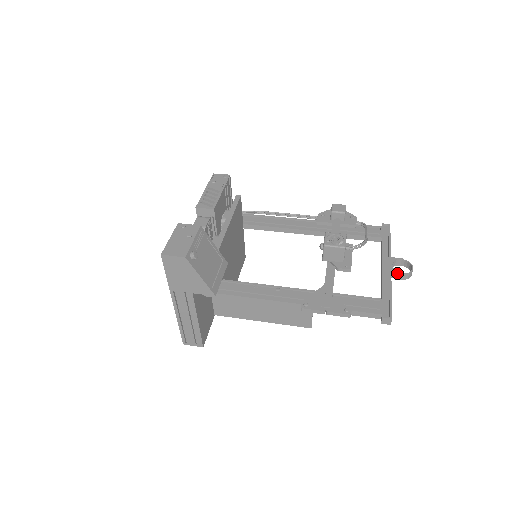
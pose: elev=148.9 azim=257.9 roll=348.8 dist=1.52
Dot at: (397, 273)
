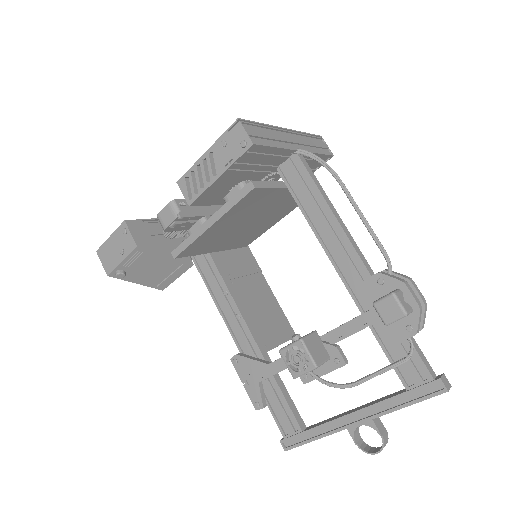
Dot at: (352, 436)
